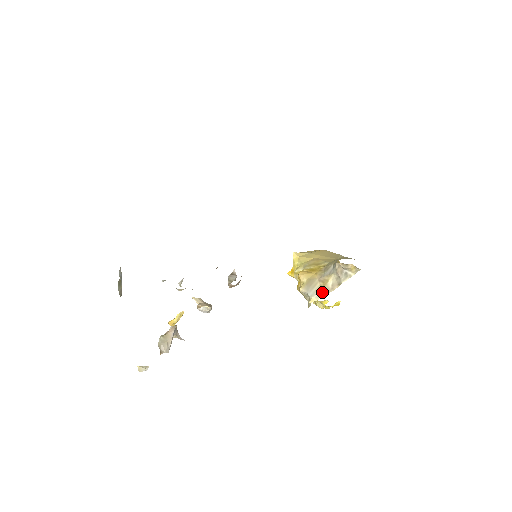
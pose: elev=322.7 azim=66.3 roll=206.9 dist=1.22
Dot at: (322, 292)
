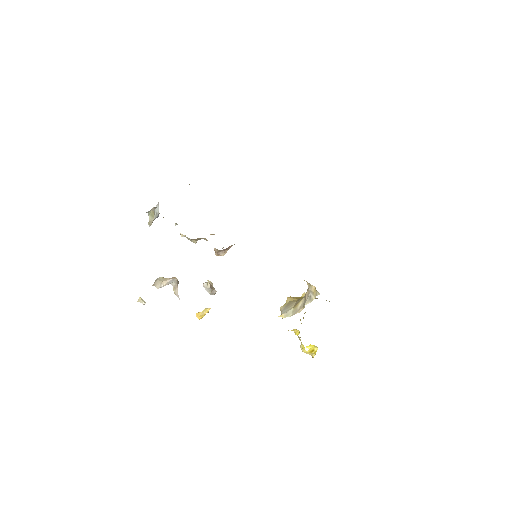
Dot at: (292, 312)
